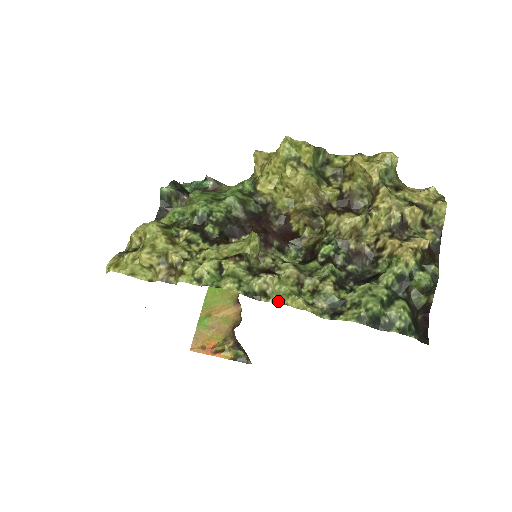
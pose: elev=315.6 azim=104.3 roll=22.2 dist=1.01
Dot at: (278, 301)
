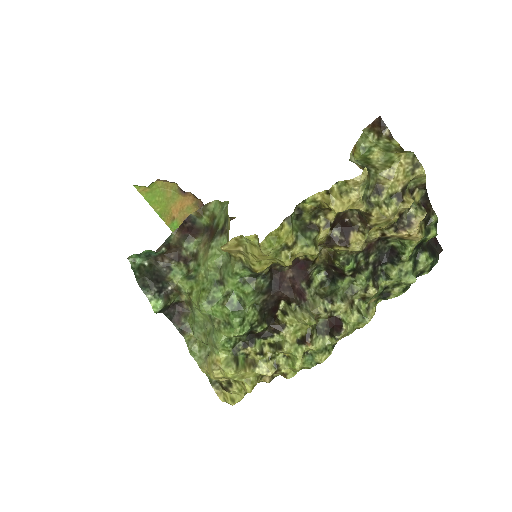
Dot at: occluded
